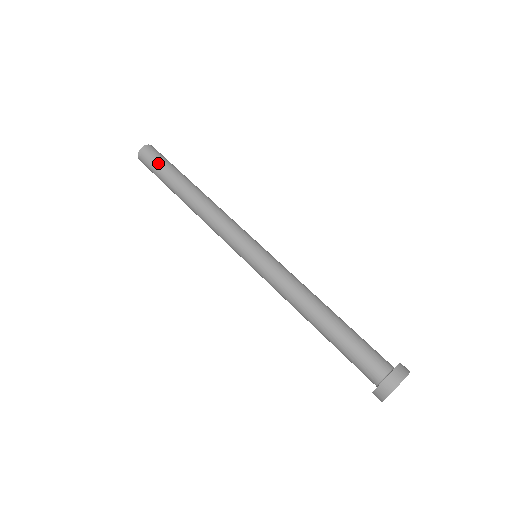
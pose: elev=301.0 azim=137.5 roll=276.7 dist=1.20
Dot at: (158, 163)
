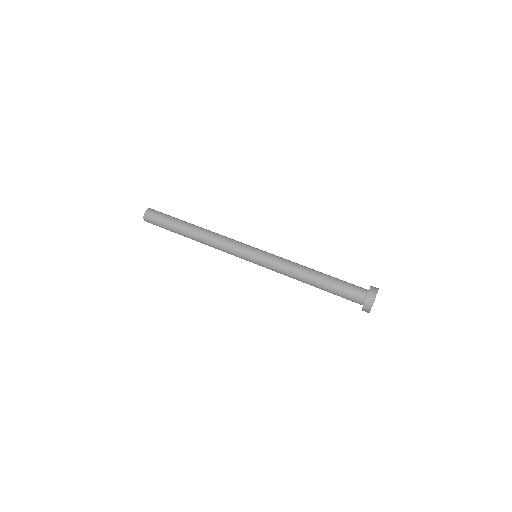
Dot at: (165, 215)
